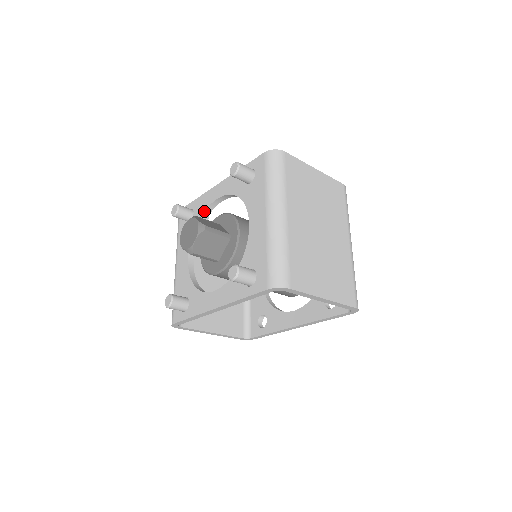
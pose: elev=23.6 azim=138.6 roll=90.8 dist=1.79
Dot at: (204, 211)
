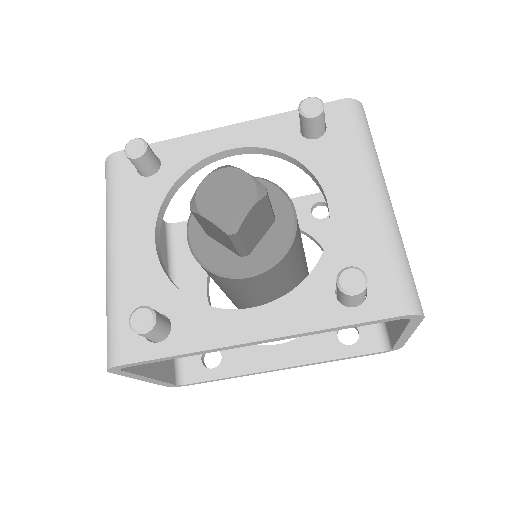
Dot at: (194, 164)
